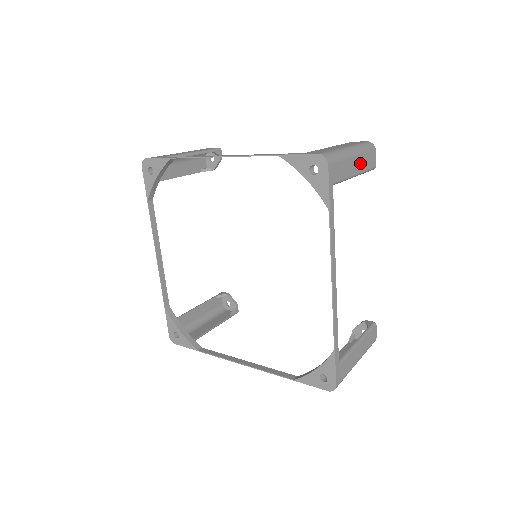
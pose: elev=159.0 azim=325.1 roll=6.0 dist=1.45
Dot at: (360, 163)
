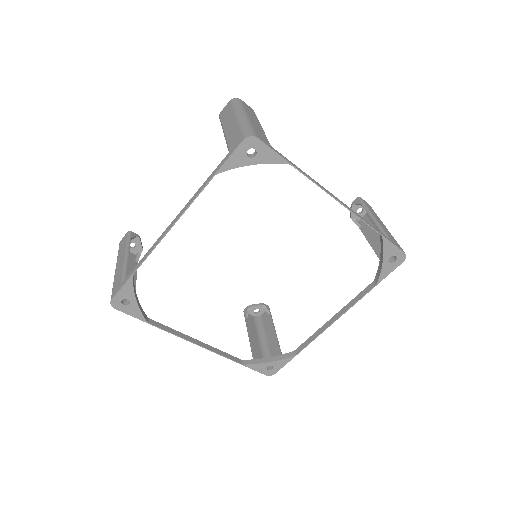
Dot at: (252, 117)
